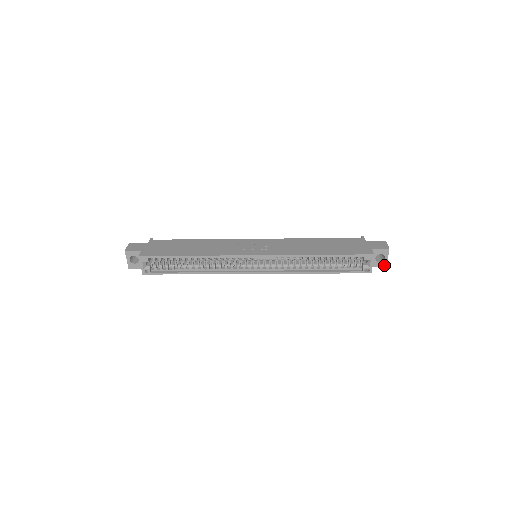
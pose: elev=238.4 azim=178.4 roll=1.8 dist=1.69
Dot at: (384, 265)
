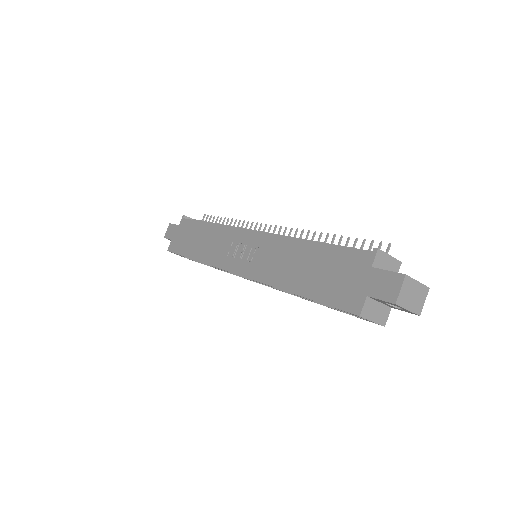
Dot at: (412, 313)
